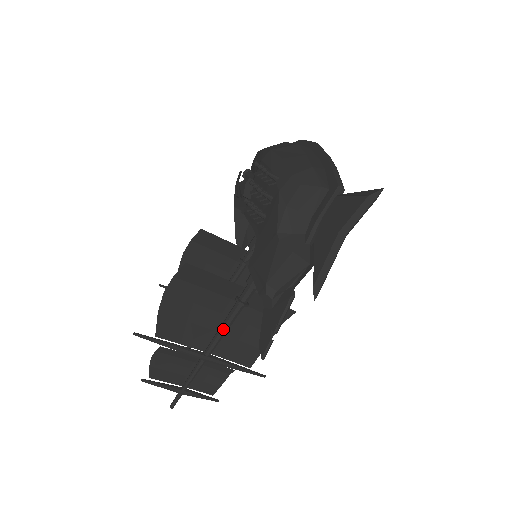
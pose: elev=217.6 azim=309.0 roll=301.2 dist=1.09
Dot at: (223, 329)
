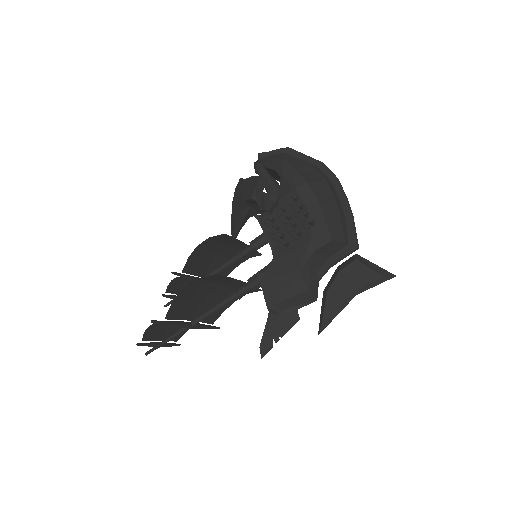
Dot at: (215, 311)
